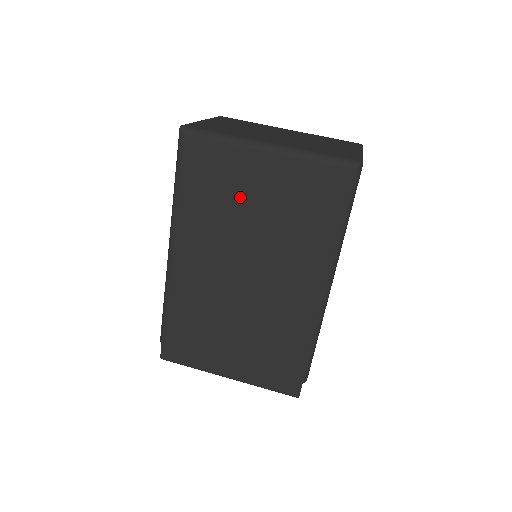
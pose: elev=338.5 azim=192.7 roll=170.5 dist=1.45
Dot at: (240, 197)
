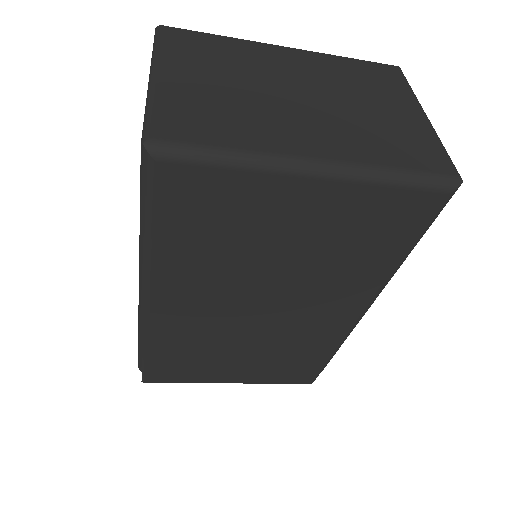
Dot at: (261, 236)
